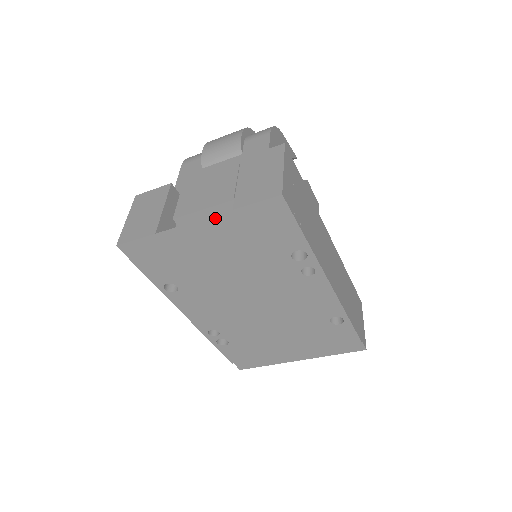
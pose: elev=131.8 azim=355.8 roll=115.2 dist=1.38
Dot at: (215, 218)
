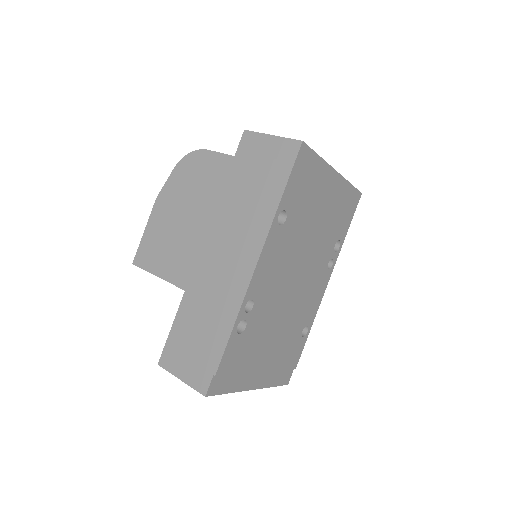
Dot at: (342, 179)
